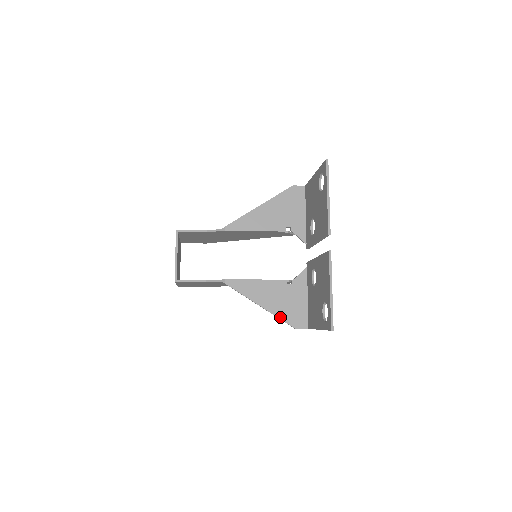
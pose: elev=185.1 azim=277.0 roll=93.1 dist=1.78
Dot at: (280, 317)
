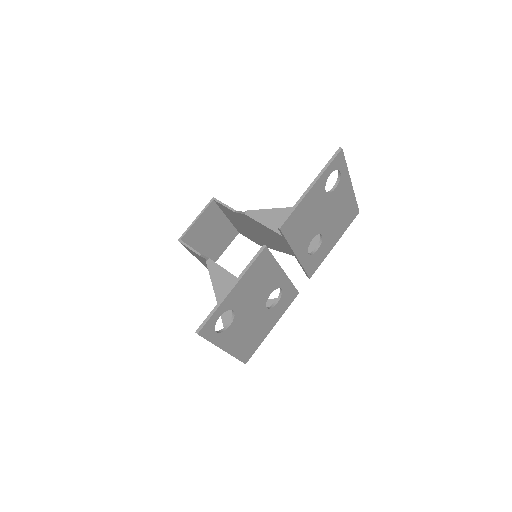
Dot at: occluded
